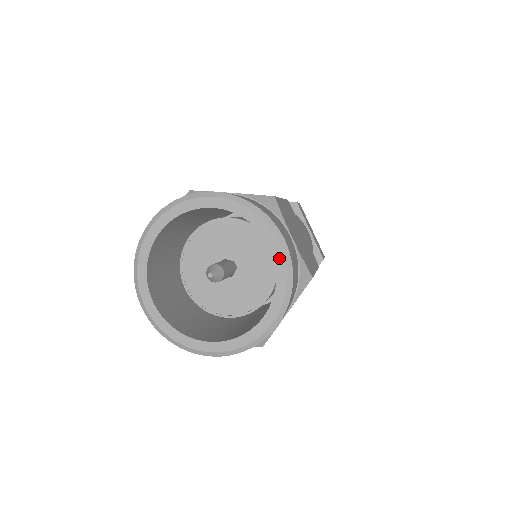
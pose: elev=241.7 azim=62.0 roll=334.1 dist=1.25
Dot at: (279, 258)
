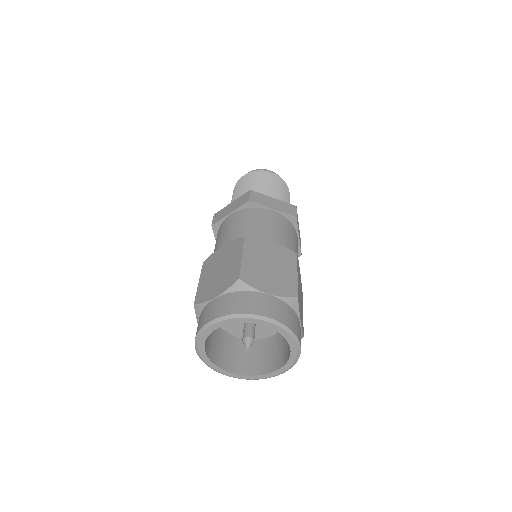
Dot at: (294, 354)
